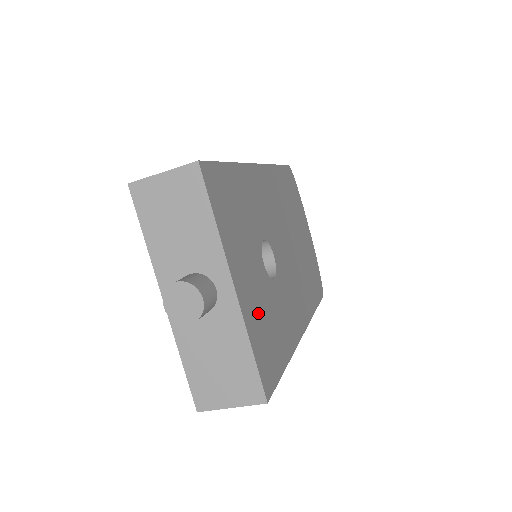
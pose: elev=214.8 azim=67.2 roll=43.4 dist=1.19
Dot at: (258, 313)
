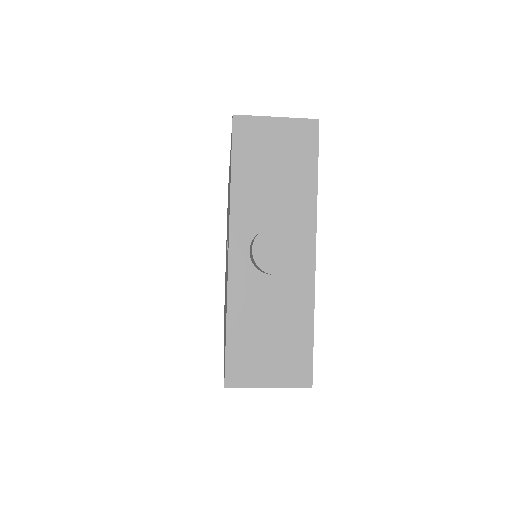
Dot at: occluded
